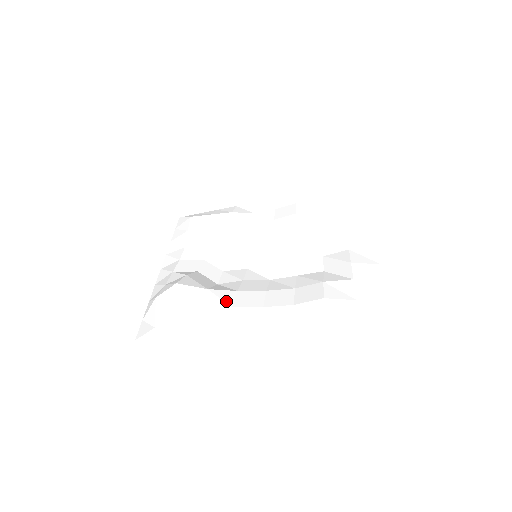
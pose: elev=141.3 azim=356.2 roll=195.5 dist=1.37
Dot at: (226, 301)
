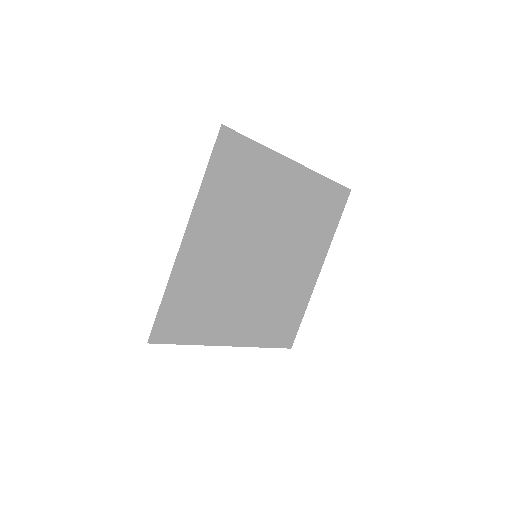
Dot at: (191, 254)
